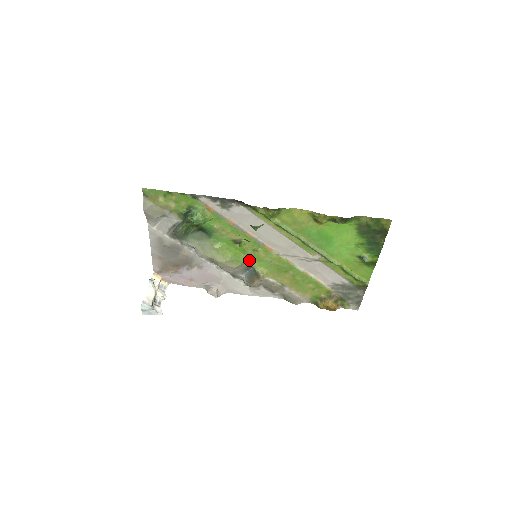
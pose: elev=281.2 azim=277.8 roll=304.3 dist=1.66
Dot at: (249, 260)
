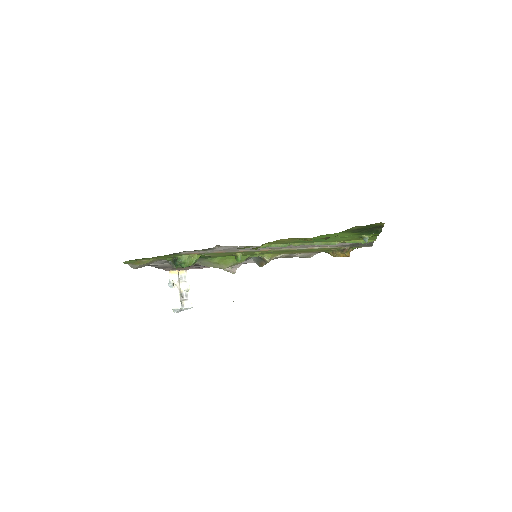
Dot at: (251, 256)
